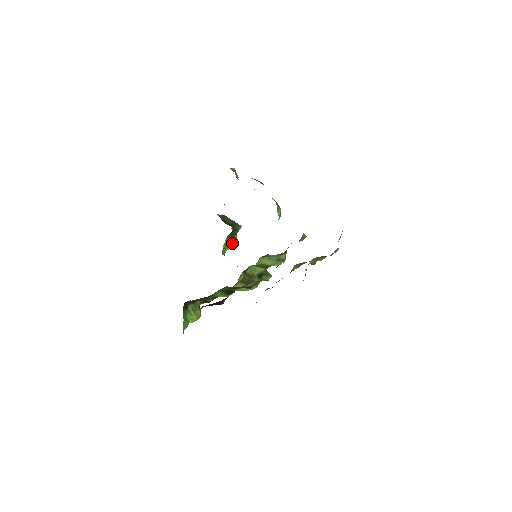
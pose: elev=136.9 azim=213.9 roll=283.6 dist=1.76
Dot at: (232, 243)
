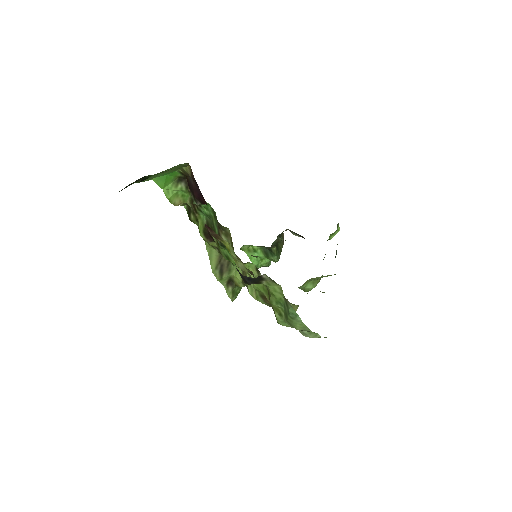
Dot at: (256, 259)
